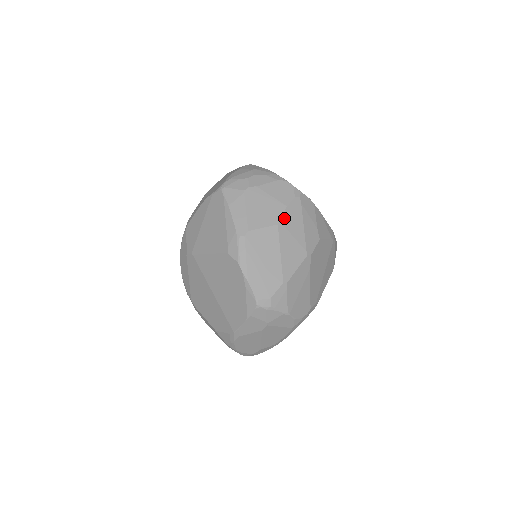
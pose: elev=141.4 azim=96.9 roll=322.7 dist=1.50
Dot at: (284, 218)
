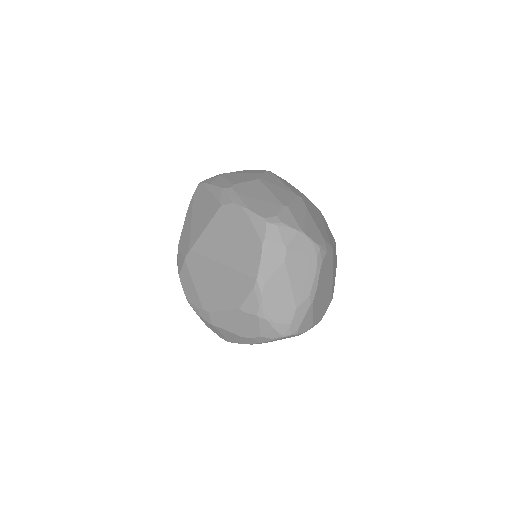
Dot at: (263, 177)
